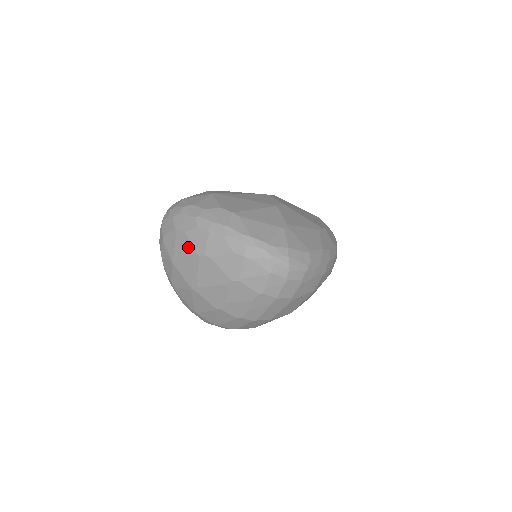
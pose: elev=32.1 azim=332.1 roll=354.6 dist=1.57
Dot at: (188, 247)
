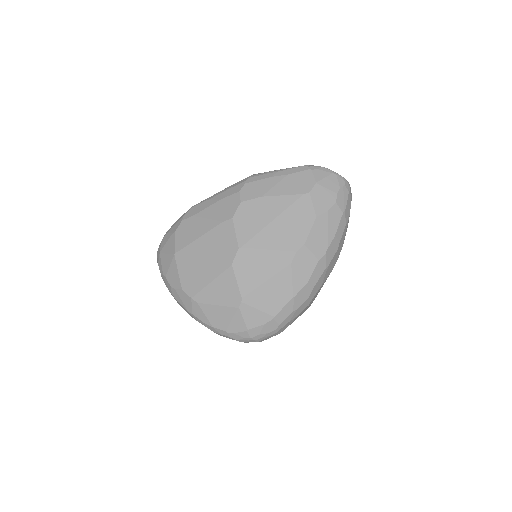
Dot at: occluded
